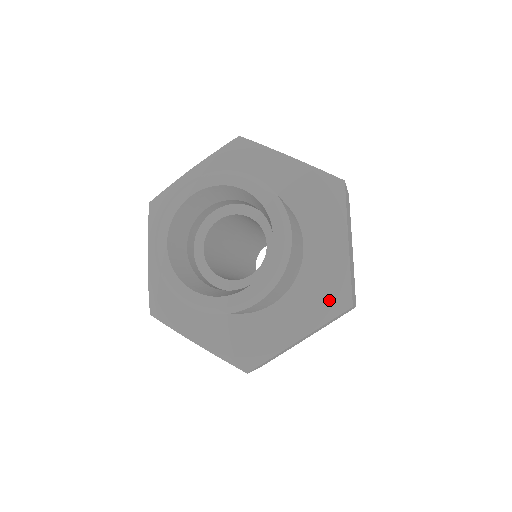
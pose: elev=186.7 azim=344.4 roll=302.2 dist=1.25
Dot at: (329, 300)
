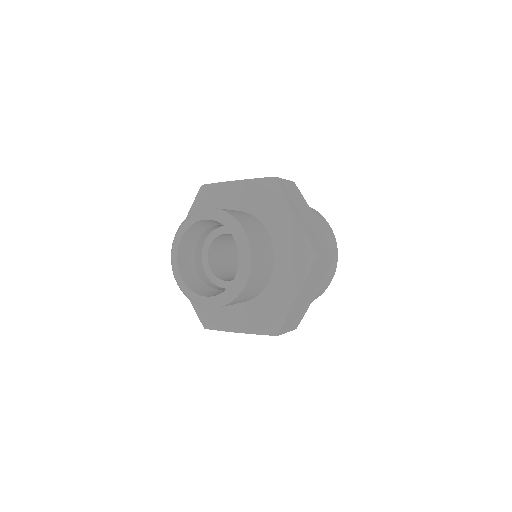
Dot at: (266, 323)
